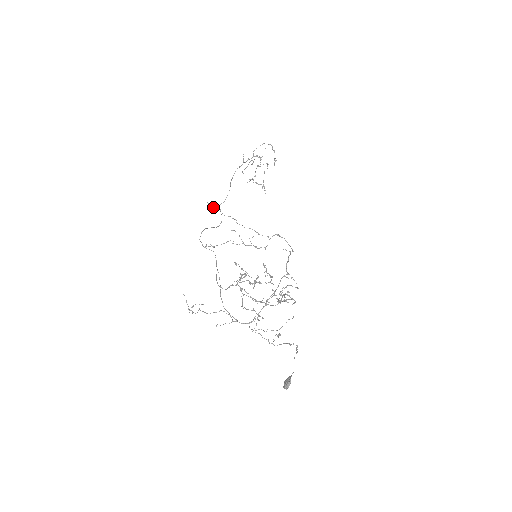
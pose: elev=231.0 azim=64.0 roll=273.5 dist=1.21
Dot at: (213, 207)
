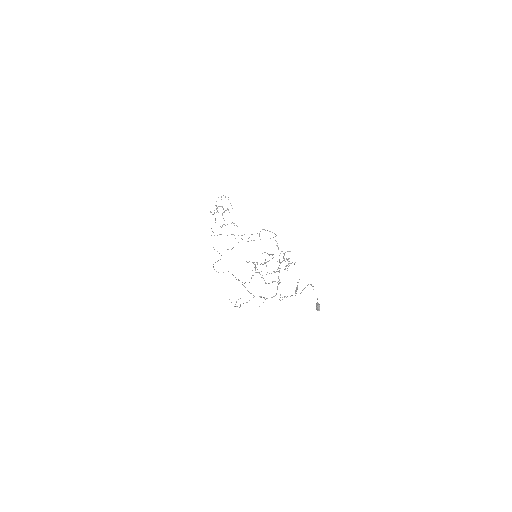
Dot at: occluded
